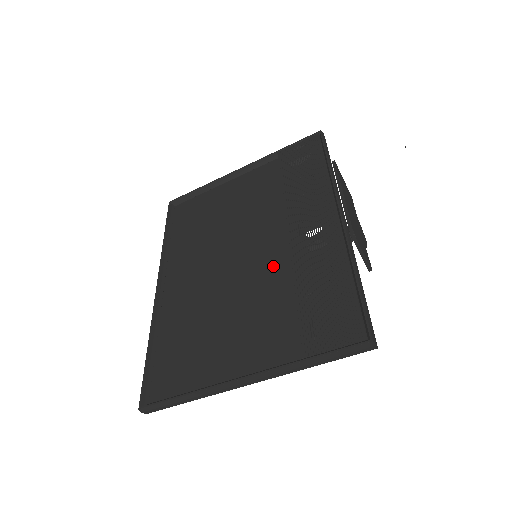
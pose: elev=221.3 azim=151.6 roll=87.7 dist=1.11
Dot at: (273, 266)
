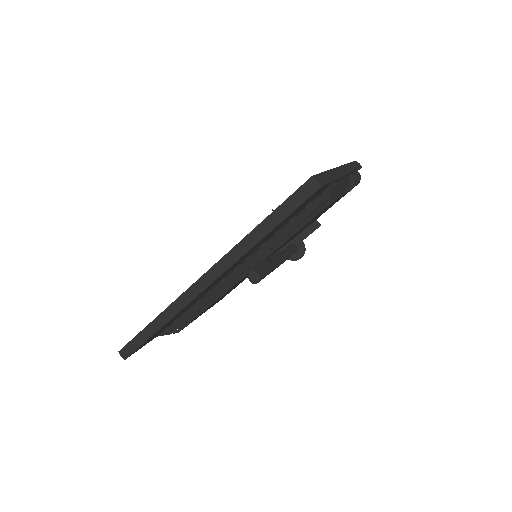
Dot at: occluded
